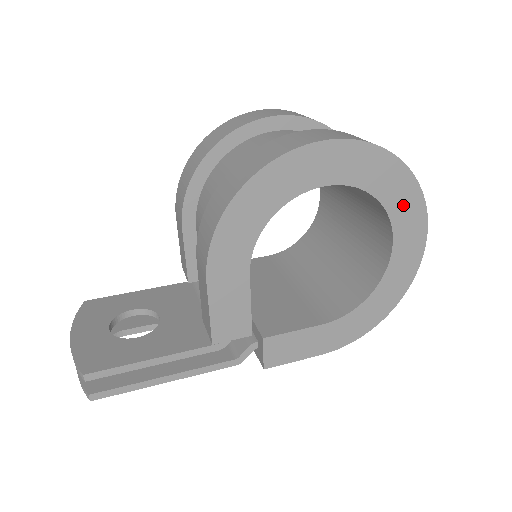
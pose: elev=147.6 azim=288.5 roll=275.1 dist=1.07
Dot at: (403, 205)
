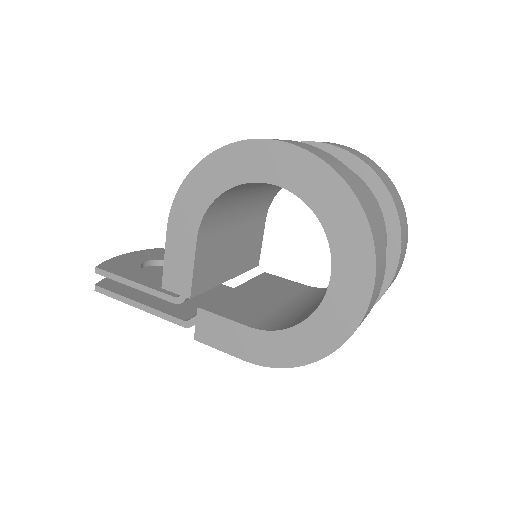
Dot at: (346, 236)
